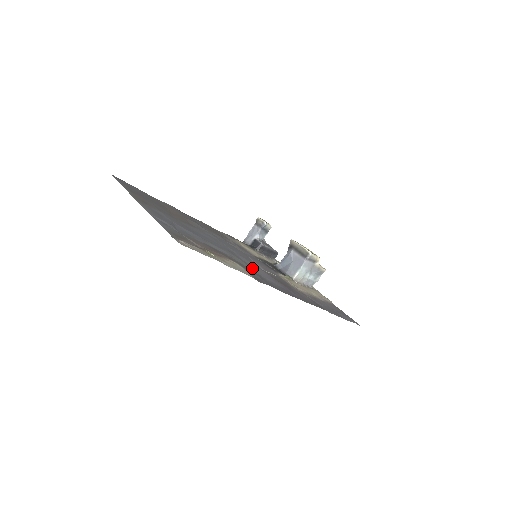
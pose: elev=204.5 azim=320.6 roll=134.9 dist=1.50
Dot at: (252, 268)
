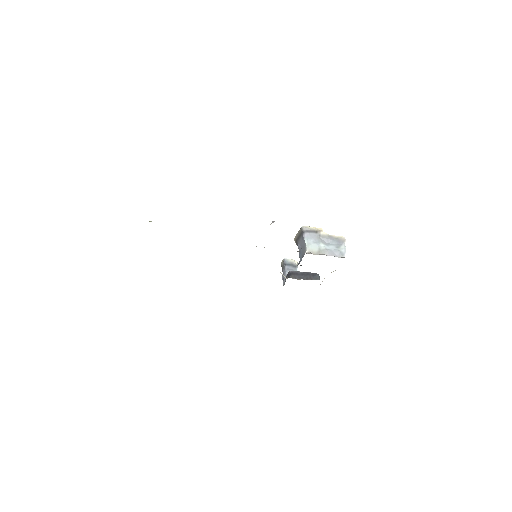
Dot at: occluded
